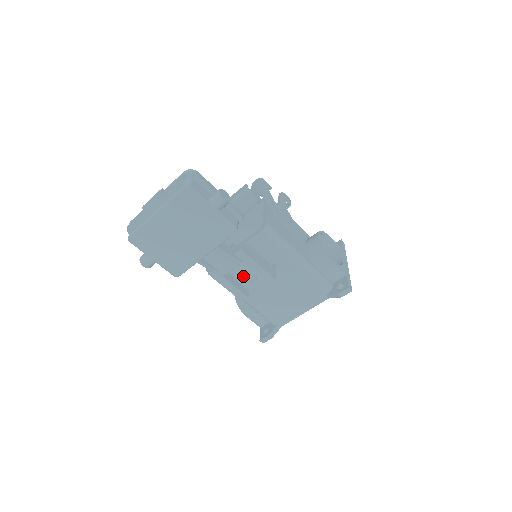
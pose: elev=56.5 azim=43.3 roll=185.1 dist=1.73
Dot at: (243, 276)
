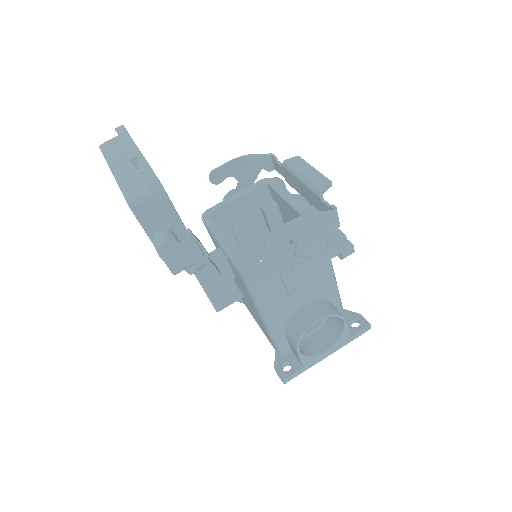
Dot at: occluded
